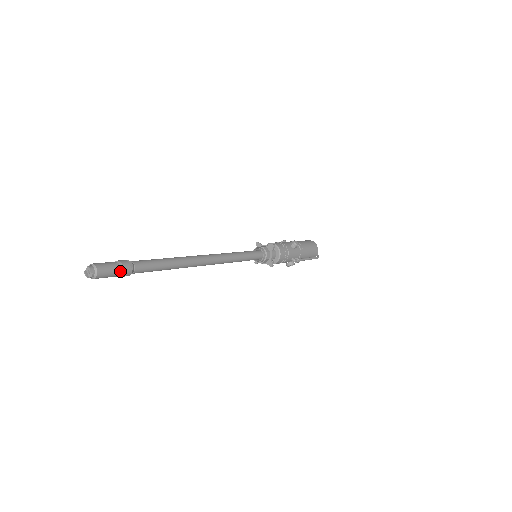
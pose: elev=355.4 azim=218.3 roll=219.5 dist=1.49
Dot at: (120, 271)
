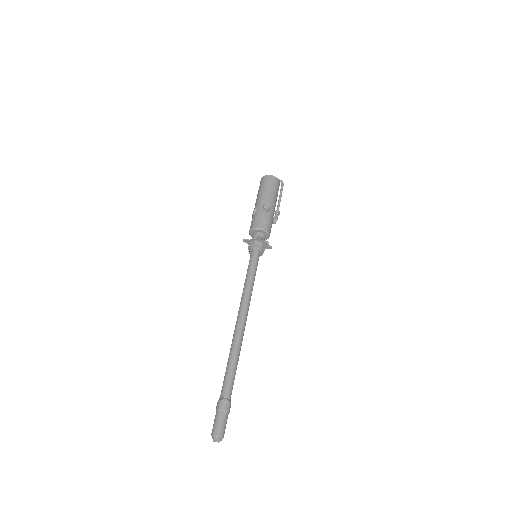
Dot at: (227, 414)
